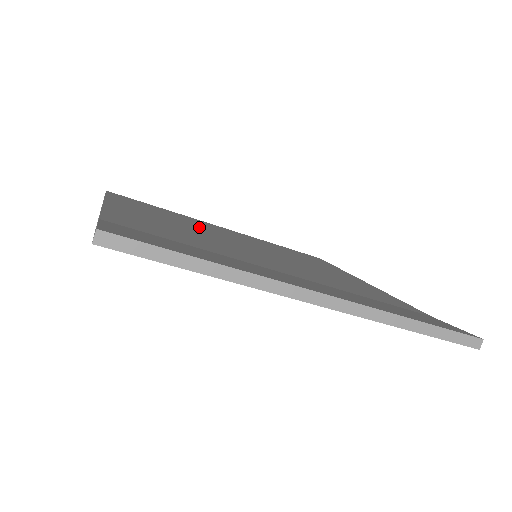
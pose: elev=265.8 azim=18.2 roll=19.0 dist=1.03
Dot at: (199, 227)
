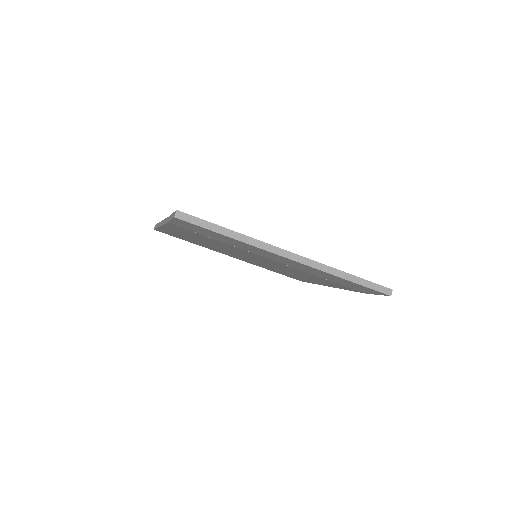
Dot at: occluded
